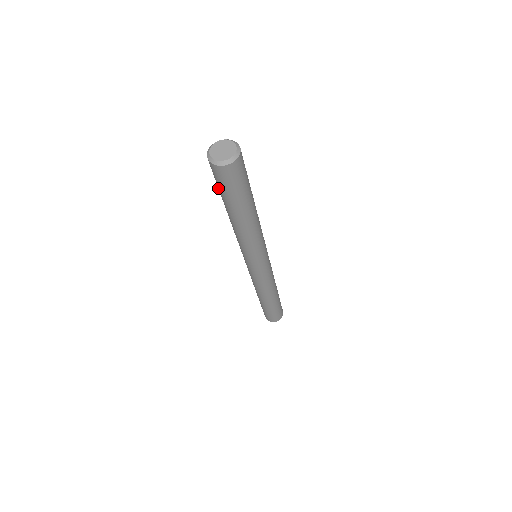
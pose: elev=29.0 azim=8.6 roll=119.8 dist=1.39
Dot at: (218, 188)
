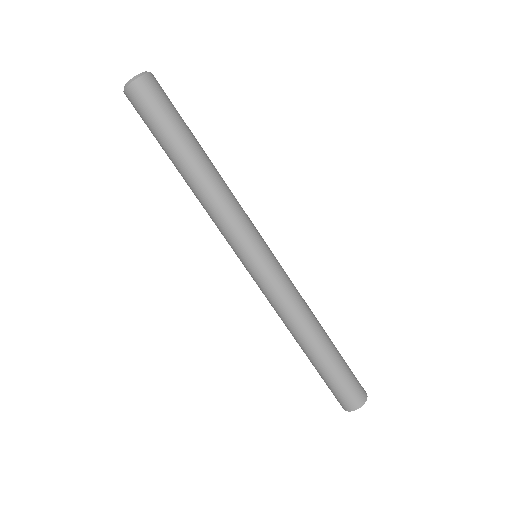
Dot at: (154, 131)
